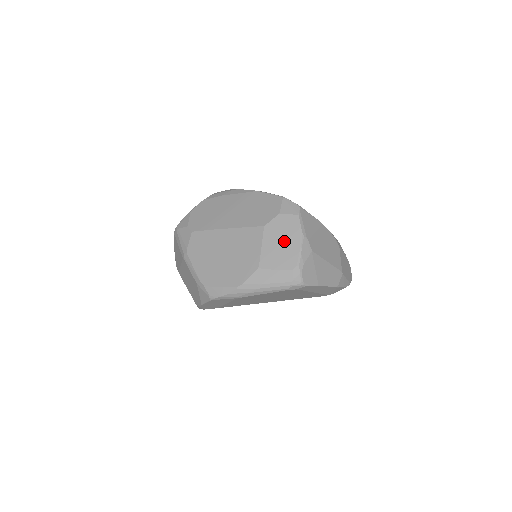
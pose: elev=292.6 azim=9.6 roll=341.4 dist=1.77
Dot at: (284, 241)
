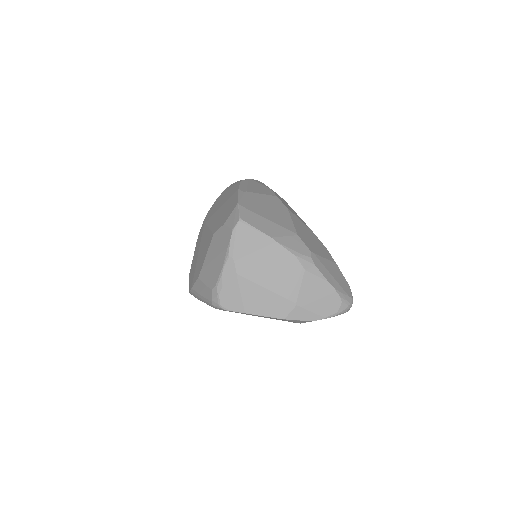
Dot at: (217, 256)
